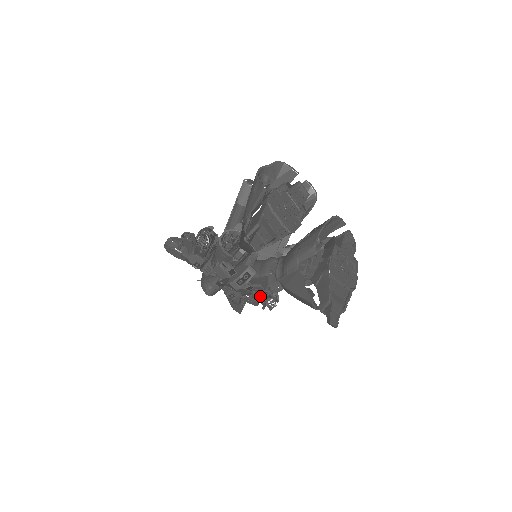
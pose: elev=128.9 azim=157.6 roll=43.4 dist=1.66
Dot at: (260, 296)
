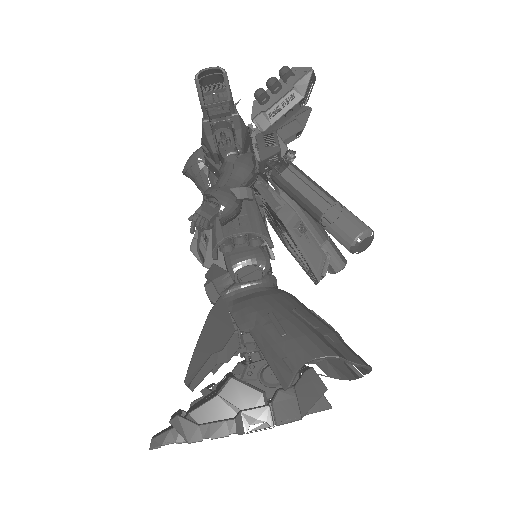
Dot at: occluded
